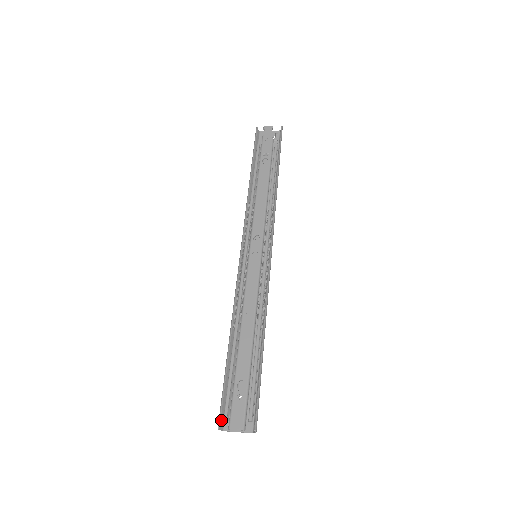
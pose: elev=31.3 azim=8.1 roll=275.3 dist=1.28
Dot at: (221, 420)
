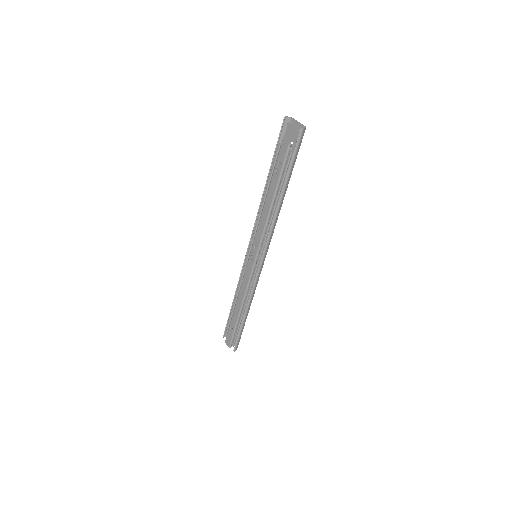
Dot at: occluded
